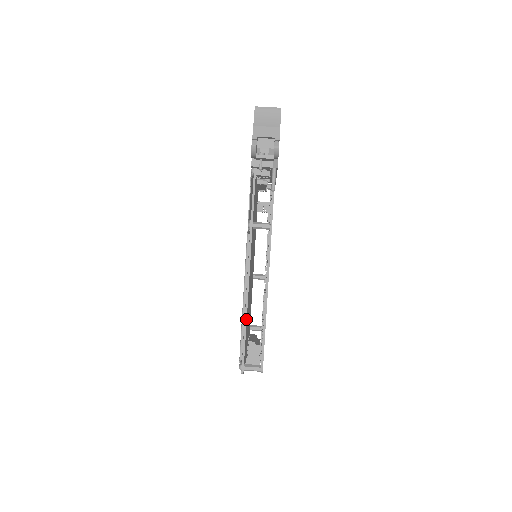
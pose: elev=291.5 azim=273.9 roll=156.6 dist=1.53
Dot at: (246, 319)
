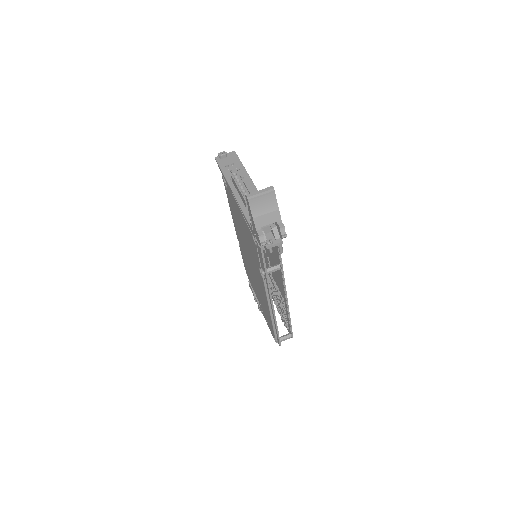
Dot at: (276, 324)
